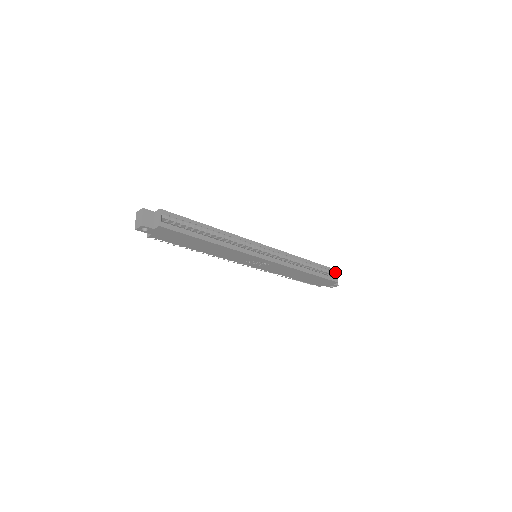
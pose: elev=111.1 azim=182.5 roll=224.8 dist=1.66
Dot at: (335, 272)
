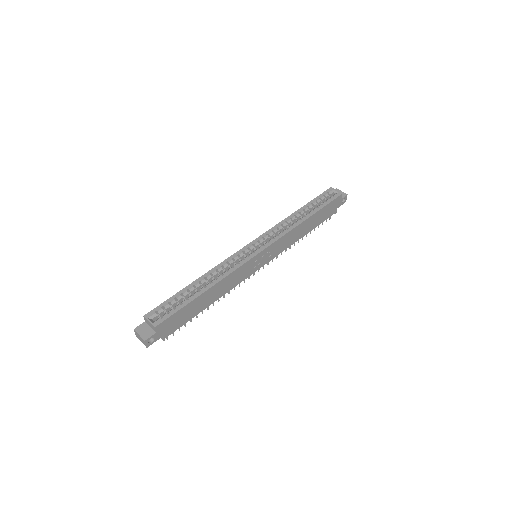
Dot at: (331, 190)
